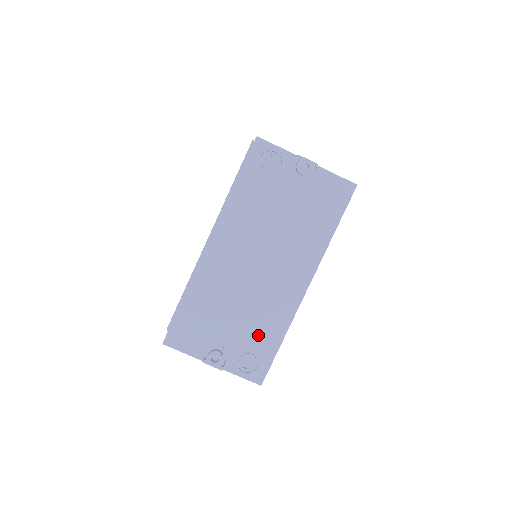
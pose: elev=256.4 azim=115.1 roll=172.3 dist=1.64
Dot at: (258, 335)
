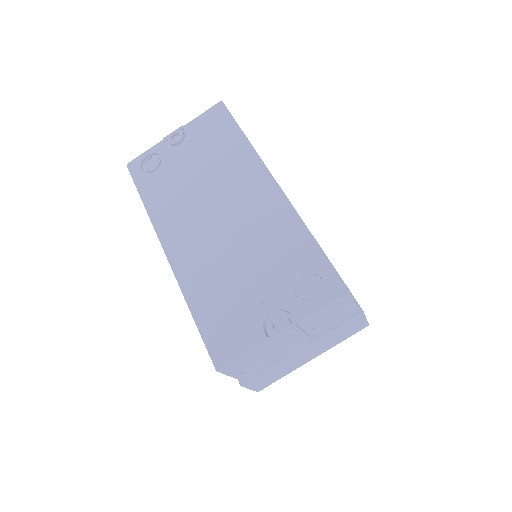
Dot at: (286, 258)
